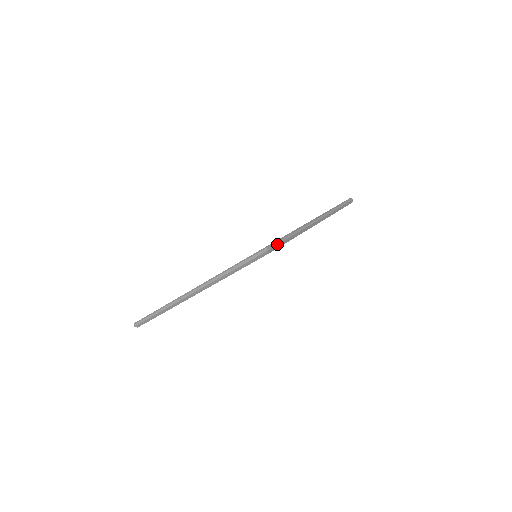
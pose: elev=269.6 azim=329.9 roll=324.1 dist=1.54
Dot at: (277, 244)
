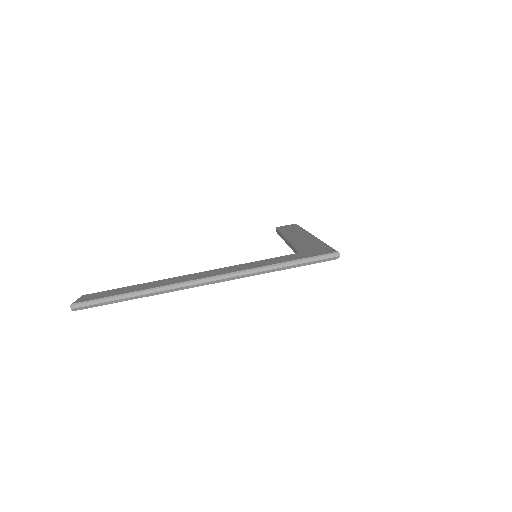
Dot at: occluded
